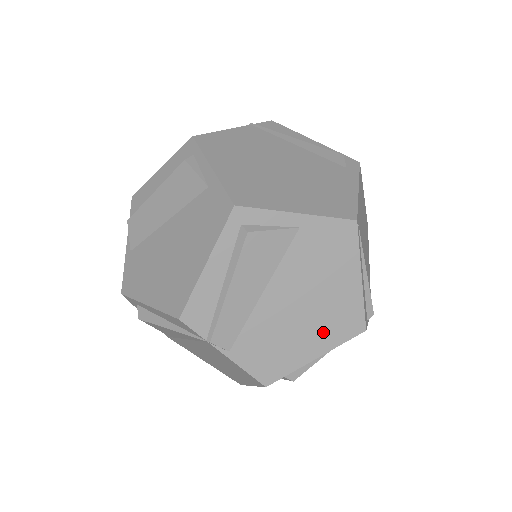
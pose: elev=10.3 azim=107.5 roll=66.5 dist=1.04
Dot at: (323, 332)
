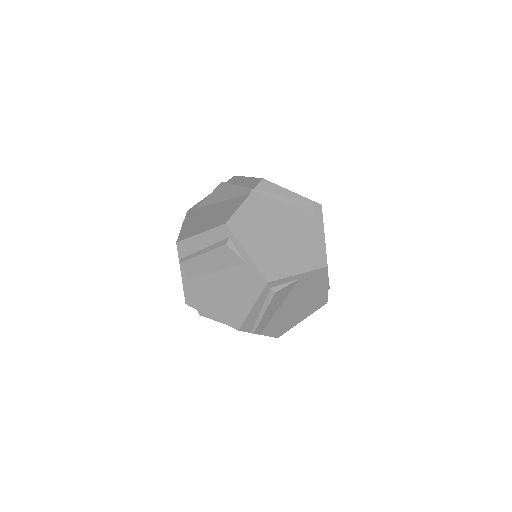
Dot at: (307, 311)
